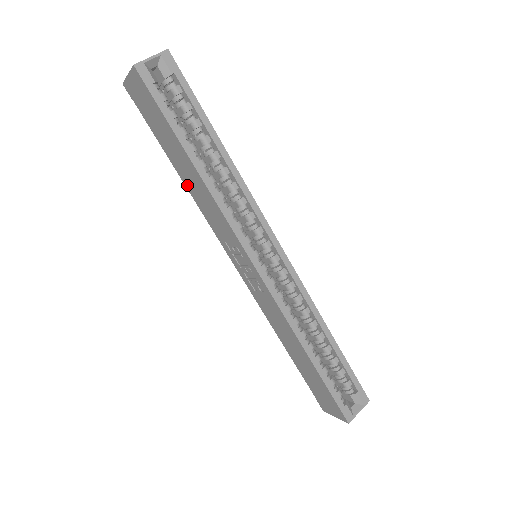
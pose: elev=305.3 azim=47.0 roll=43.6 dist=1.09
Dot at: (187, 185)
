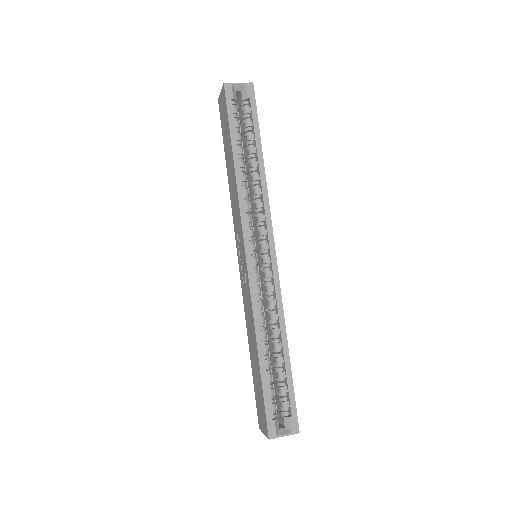
Dot at: (229, 182)
